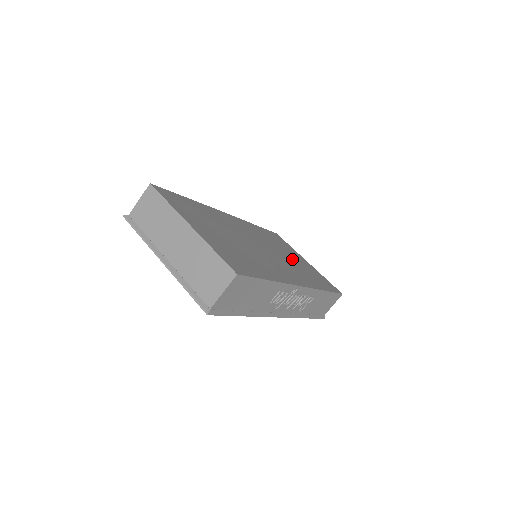
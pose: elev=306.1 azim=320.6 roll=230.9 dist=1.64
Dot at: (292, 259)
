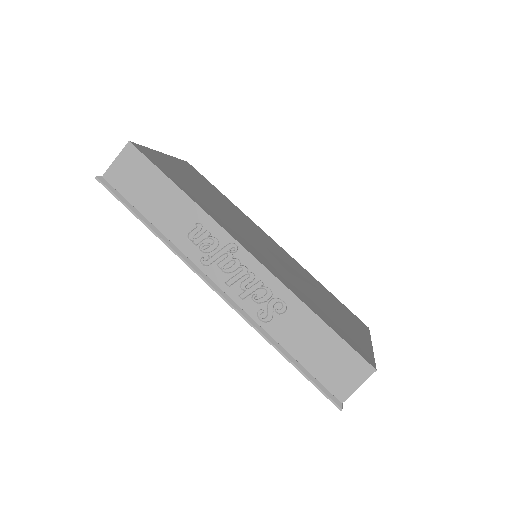
Dot at: (320, 299)
